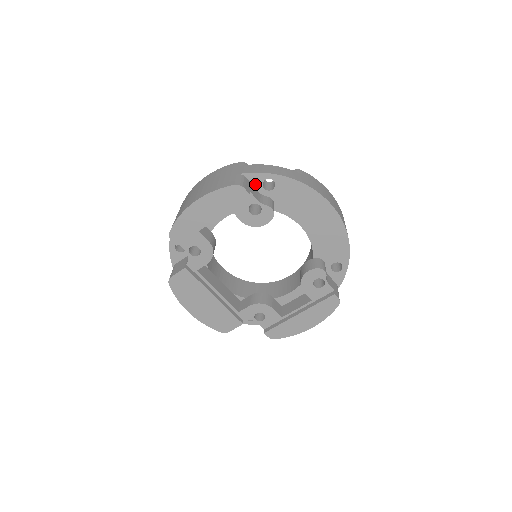
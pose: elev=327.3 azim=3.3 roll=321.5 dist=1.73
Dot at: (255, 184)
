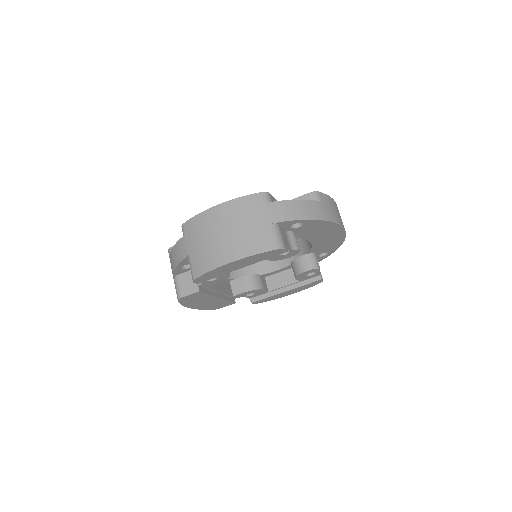
Dot at: (284, 227)
